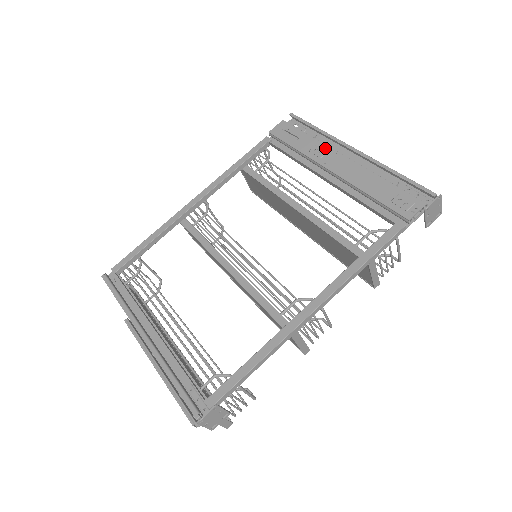
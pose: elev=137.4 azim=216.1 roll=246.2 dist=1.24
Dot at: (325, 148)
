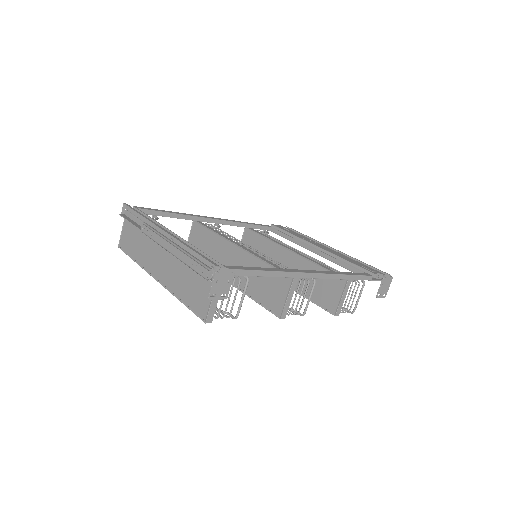
Dot at: (313, 241)
